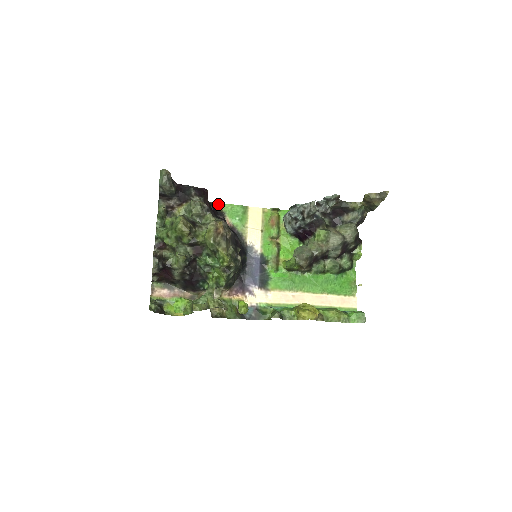
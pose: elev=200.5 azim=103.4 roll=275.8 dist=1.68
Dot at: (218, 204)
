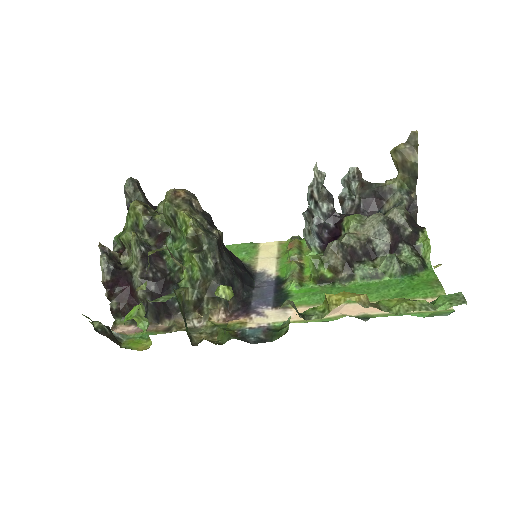
Dot at: occluded
